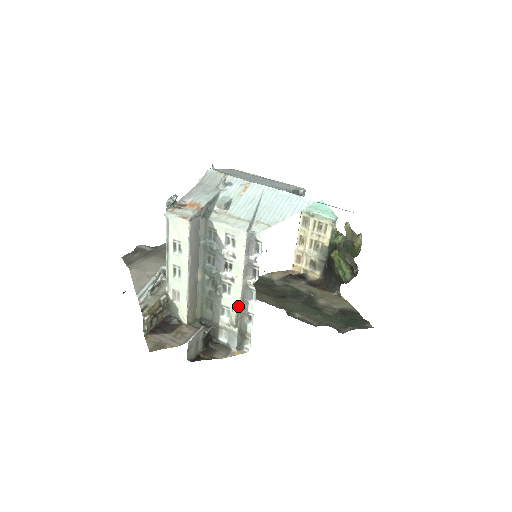
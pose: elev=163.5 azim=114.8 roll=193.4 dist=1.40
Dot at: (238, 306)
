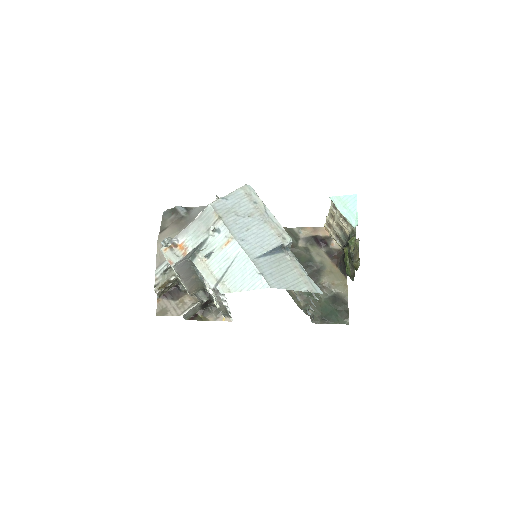
Dot at: (219, 306)
